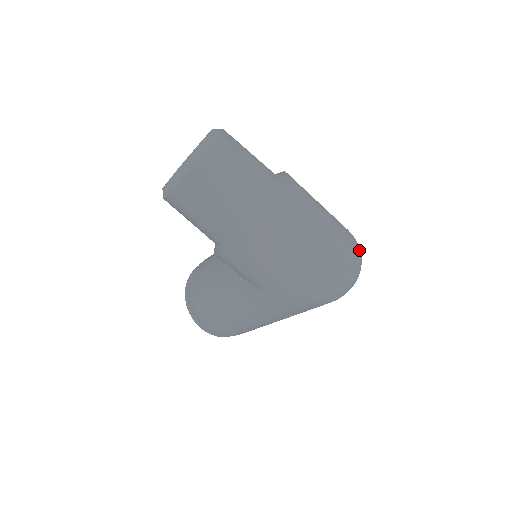
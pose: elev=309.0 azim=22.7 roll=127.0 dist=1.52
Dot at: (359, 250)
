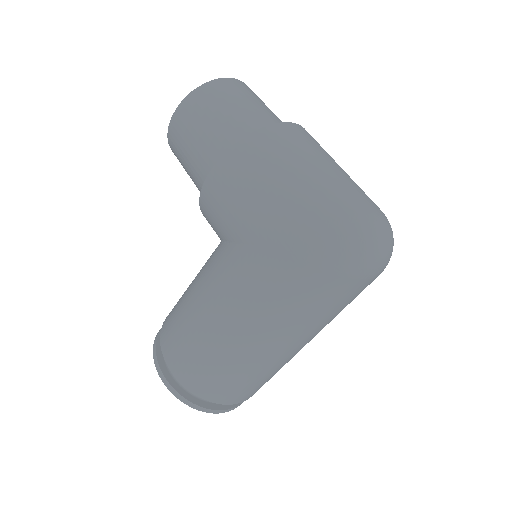
Dot at: occluded
